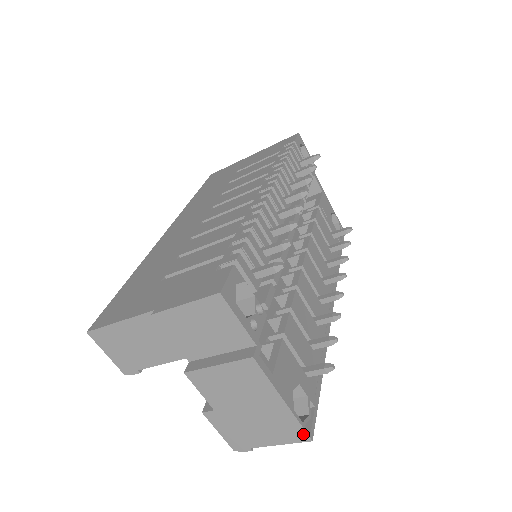
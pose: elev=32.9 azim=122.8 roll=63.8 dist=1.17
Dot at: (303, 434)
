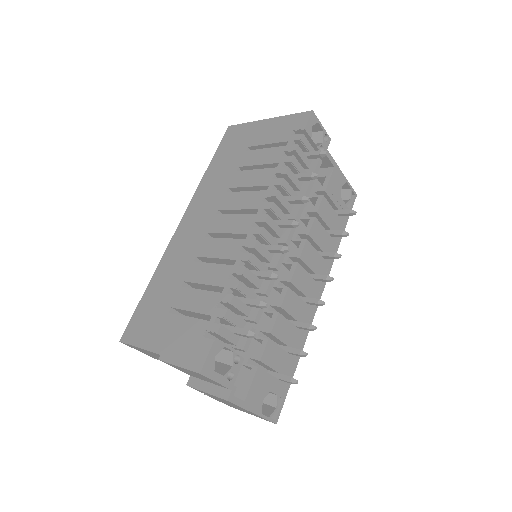
Dot at: (270, 421)
